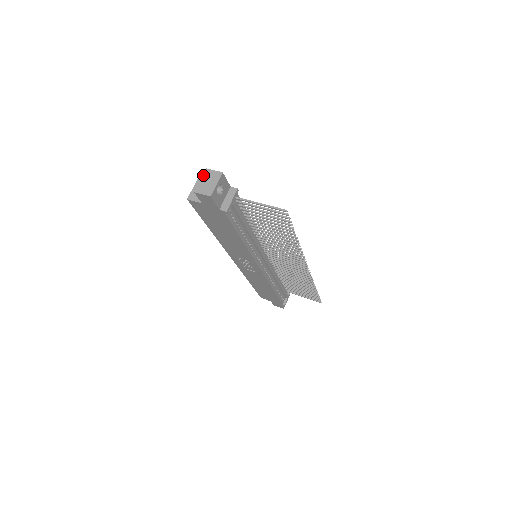
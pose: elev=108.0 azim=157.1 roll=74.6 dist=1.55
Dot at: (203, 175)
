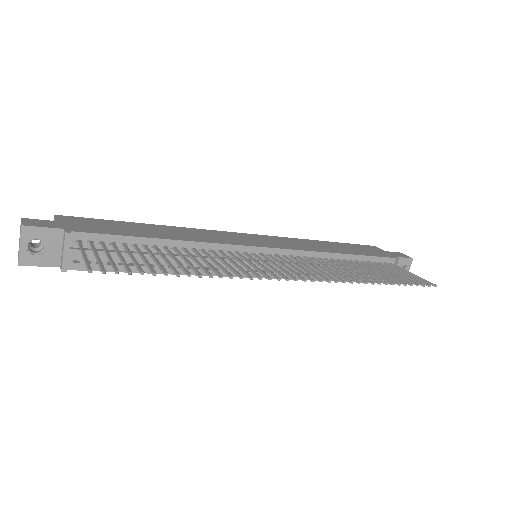
Dot at: occluded
